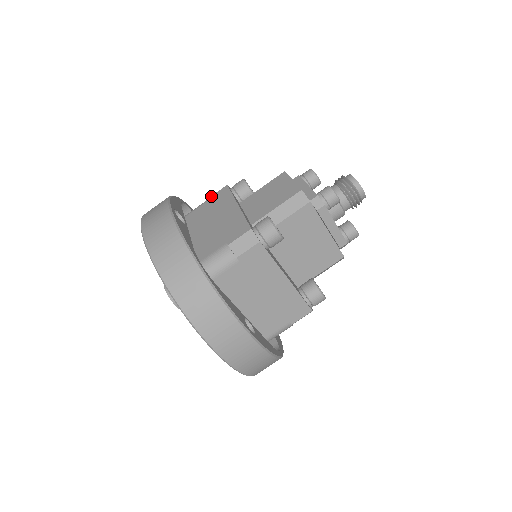
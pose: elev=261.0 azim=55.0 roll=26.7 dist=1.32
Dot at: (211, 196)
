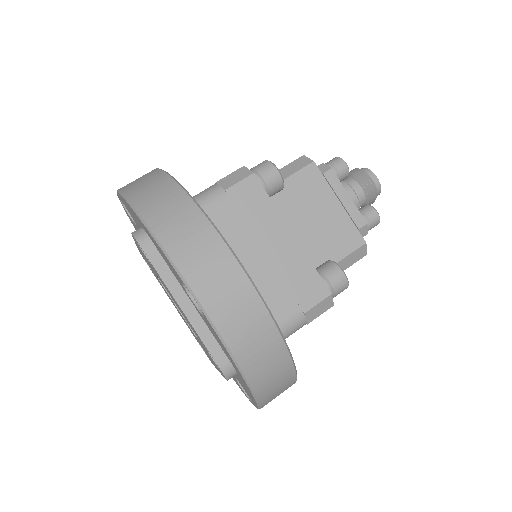
Dot at: occluded
